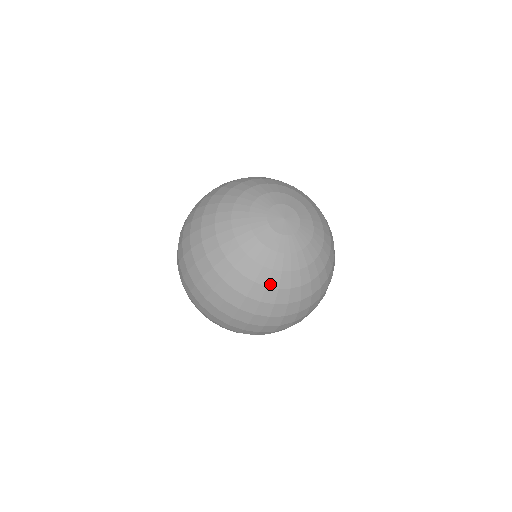
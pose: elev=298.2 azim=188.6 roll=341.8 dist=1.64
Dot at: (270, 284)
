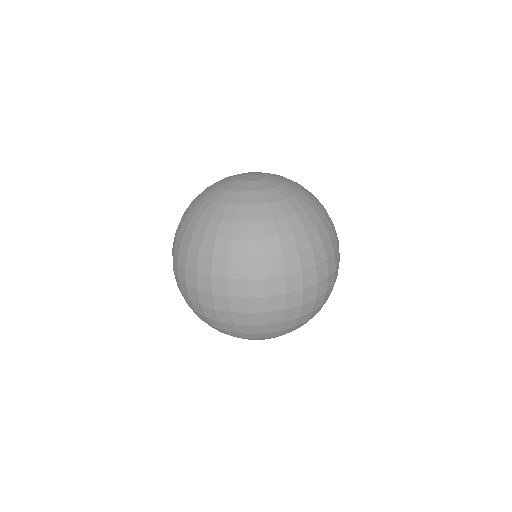
Dot at: (199, 211)
